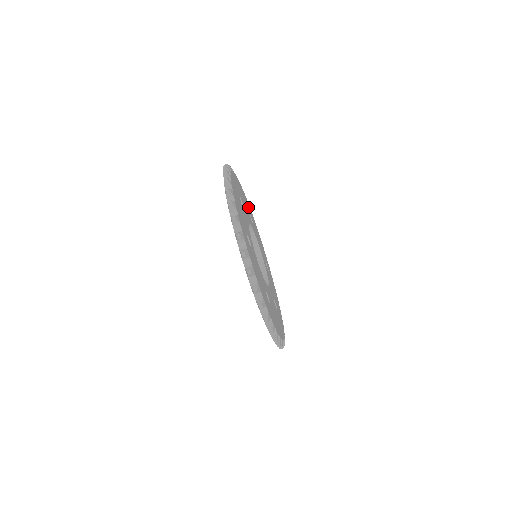
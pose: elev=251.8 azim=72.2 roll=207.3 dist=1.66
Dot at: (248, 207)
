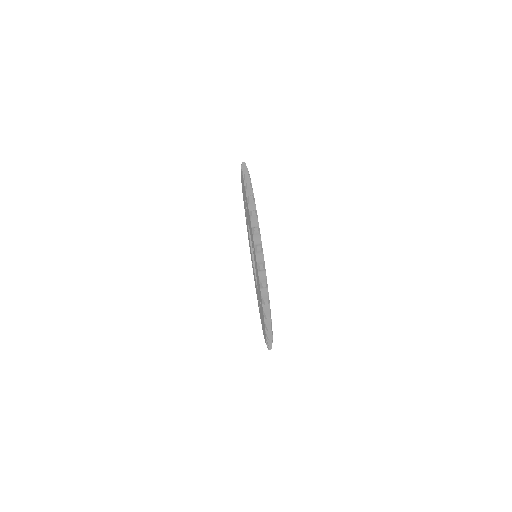
Dot at: occluded
